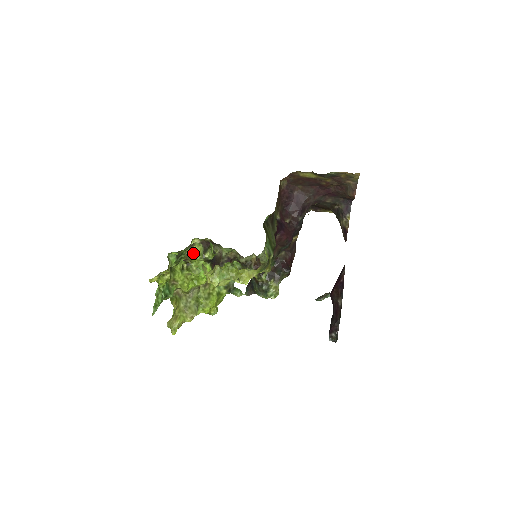
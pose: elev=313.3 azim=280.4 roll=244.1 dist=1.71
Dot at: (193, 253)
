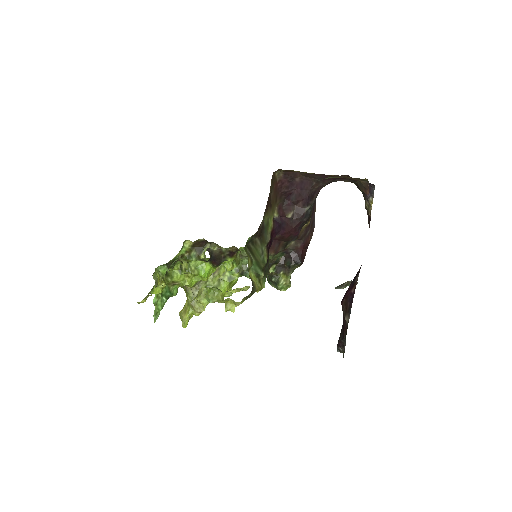
Dot at: (188, 255)
